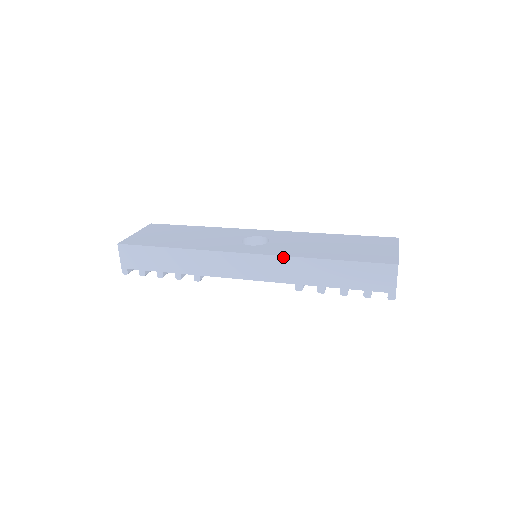
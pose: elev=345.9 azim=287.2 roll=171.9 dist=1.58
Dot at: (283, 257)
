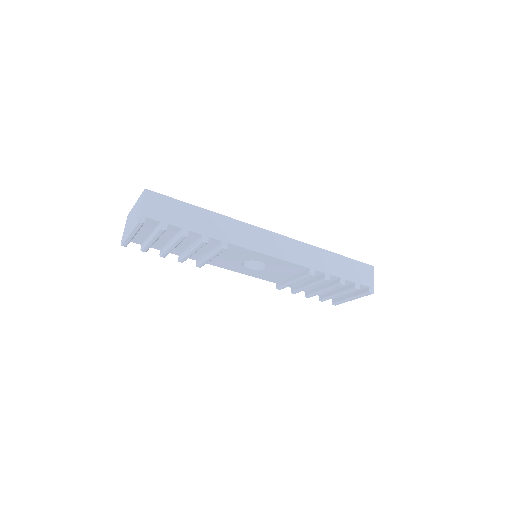
Dot at: (303, 243)
